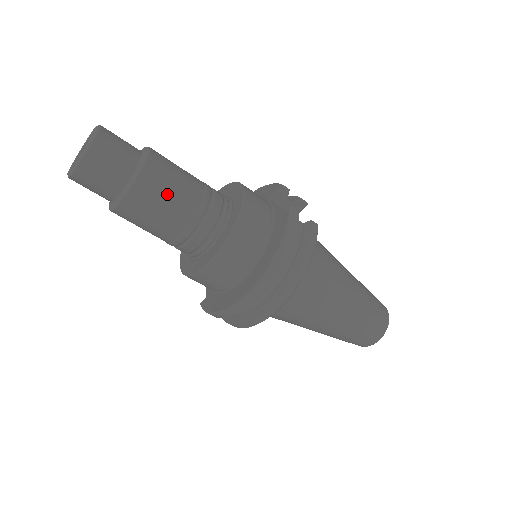
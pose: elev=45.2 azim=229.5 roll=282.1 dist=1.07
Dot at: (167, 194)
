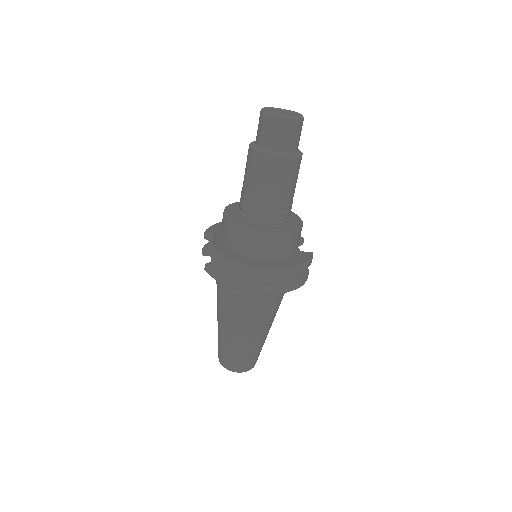
Dot at: (292, 180)
